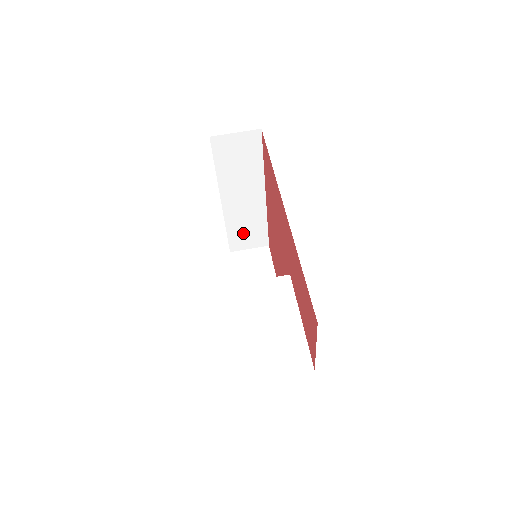
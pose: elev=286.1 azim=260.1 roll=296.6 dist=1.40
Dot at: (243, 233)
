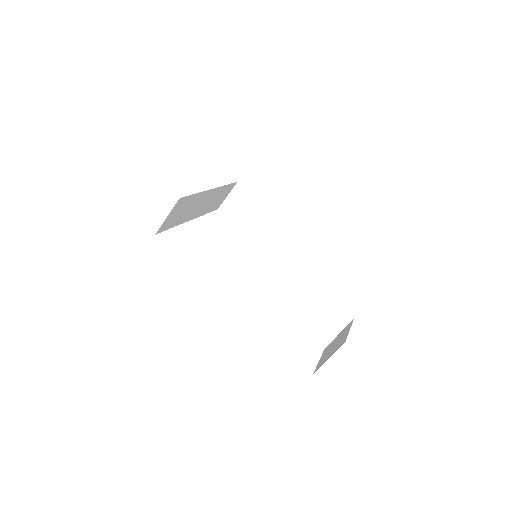
Dot at: (217, 202)
